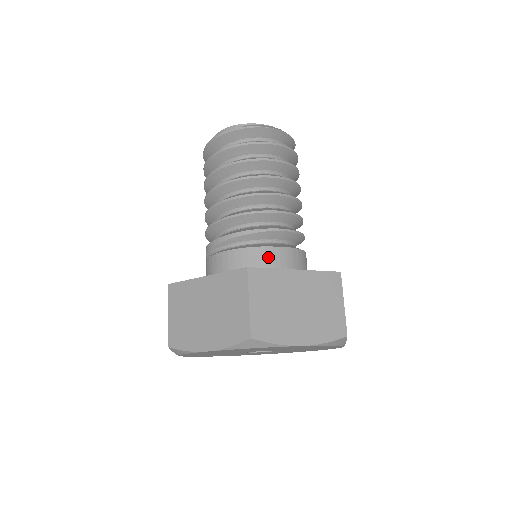
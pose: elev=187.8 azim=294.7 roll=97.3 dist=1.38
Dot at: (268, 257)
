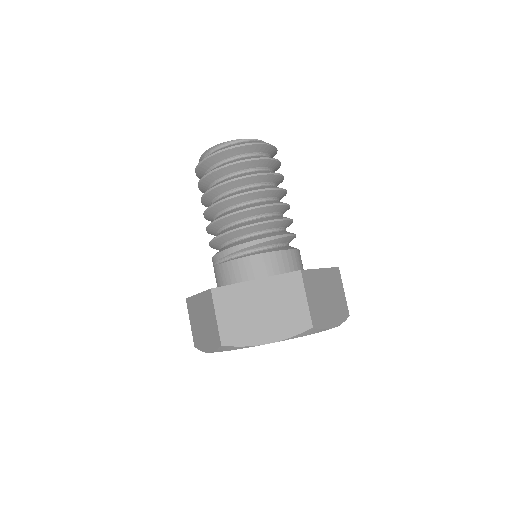
Dot at: (289, 258)
